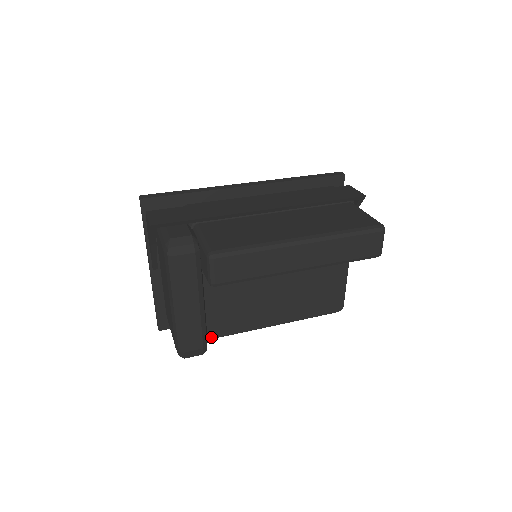
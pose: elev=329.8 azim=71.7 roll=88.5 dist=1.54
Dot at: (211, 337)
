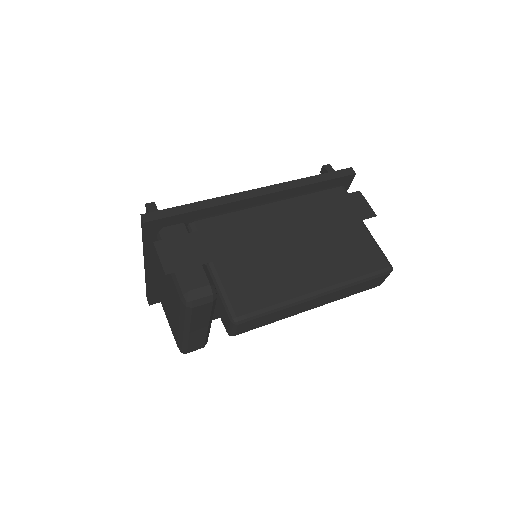
Dot at: occluded
